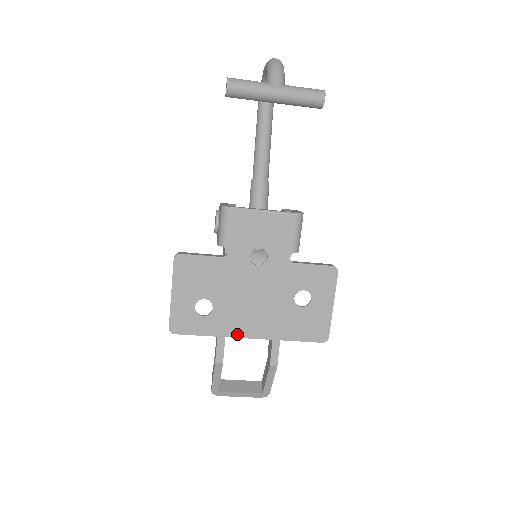
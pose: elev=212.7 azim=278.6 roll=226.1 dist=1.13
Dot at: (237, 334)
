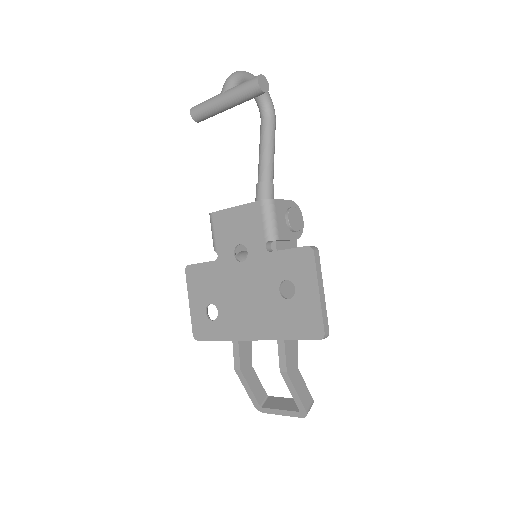
Dot at: (241, 336)
